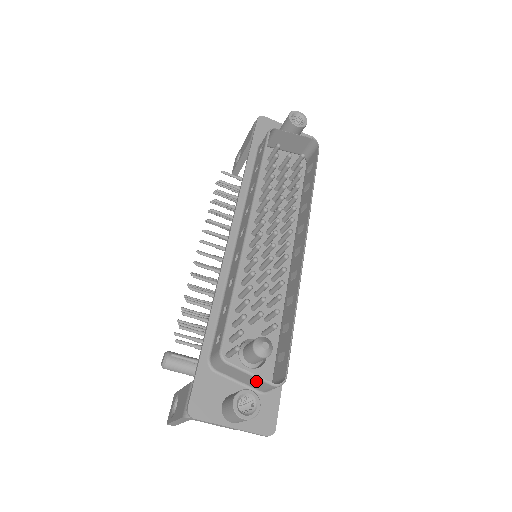
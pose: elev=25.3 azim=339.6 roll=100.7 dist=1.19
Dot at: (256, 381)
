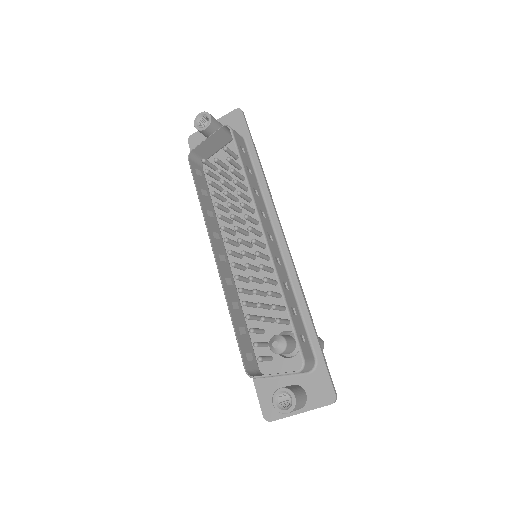
Dot at: occluded
